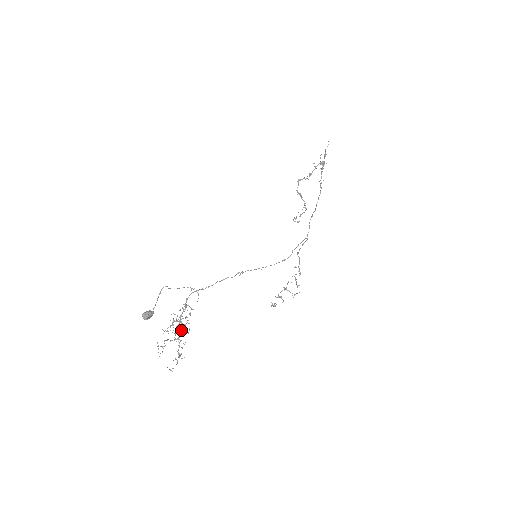
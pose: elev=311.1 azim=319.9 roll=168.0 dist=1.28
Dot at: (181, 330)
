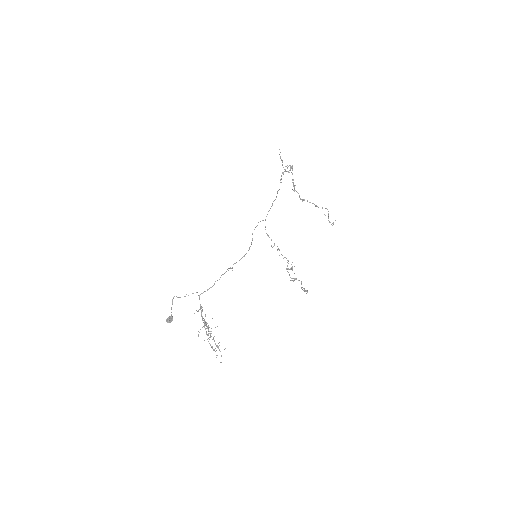
Dot at: (206, 326)
